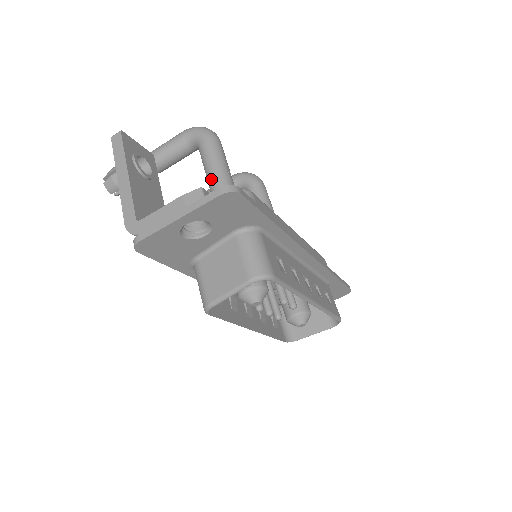
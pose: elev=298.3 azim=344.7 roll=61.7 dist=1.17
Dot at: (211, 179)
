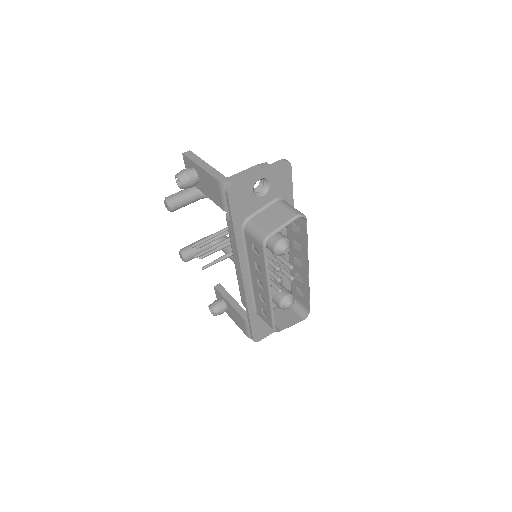
Dot at: occluded
